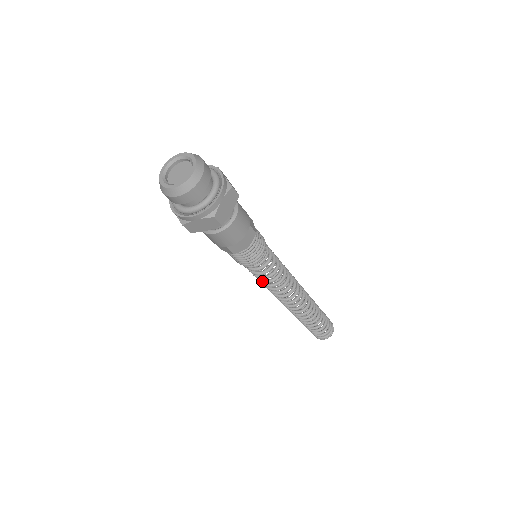
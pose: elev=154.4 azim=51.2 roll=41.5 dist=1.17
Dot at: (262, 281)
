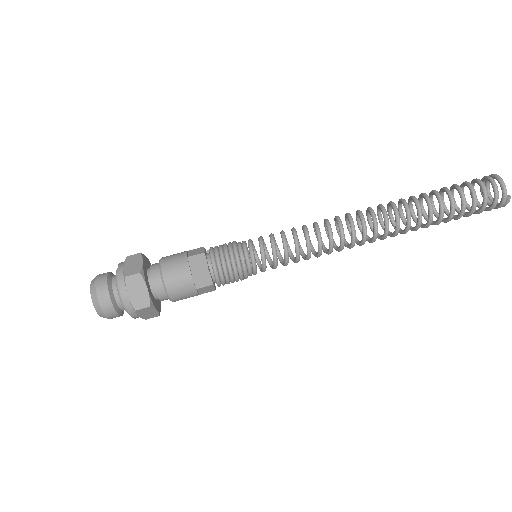
Dot at: occluded
